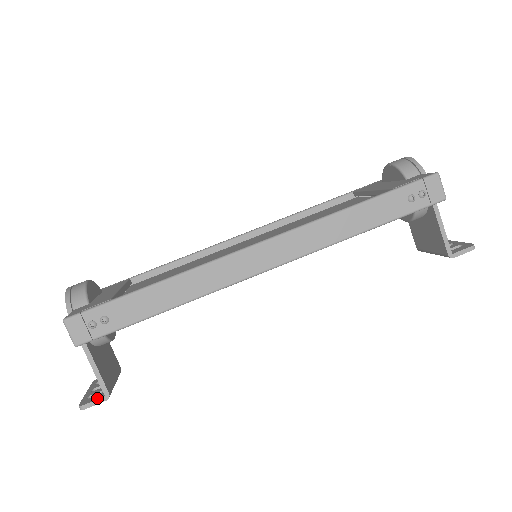
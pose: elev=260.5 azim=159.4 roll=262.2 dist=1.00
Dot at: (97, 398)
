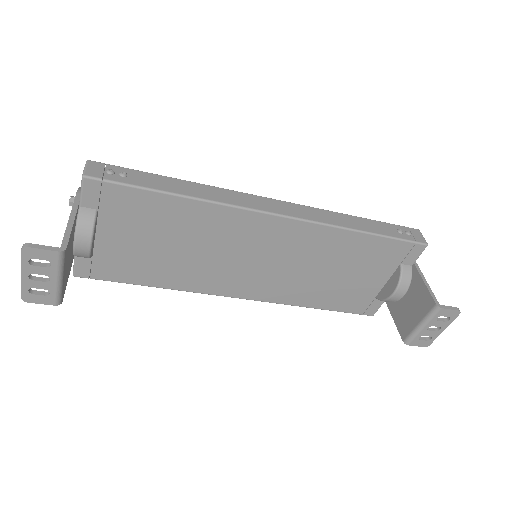
Dot at: (49, 248)
